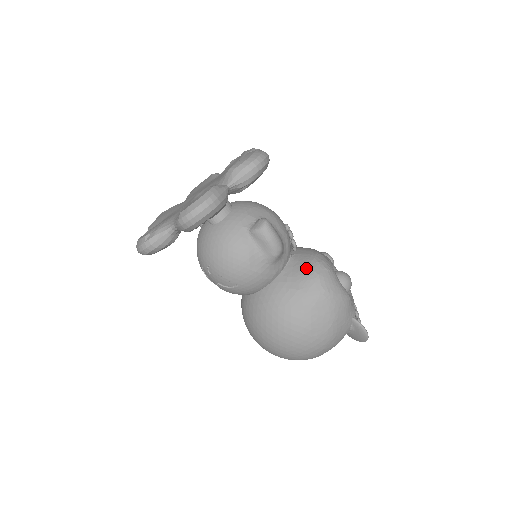
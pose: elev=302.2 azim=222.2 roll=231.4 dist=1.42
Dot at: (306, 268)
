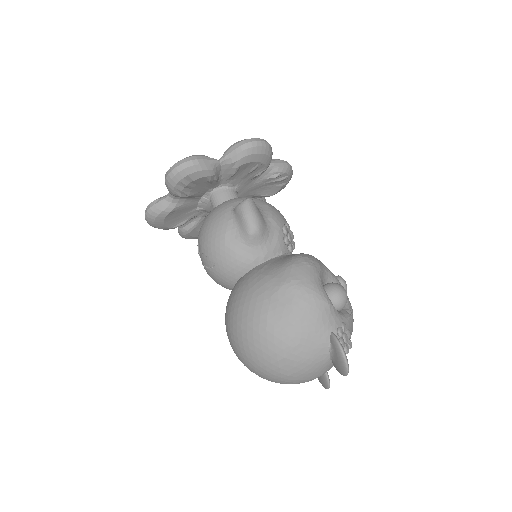
Dot at: (285, 259)
